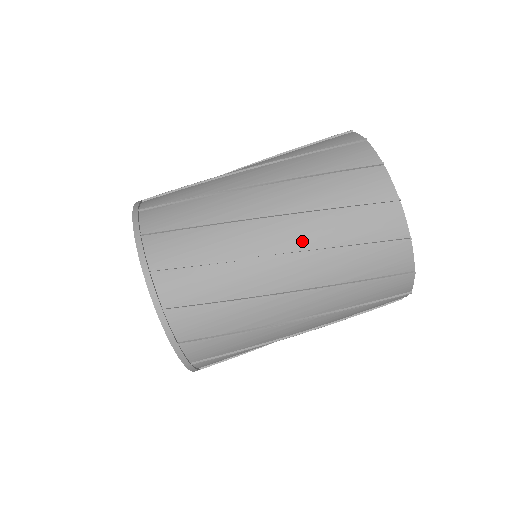
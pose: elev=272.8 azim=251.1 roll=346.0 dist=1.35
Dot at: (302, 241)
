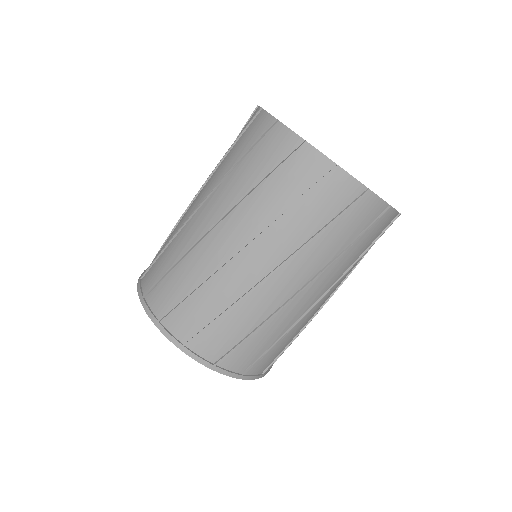
Dot at: (249, 228)
